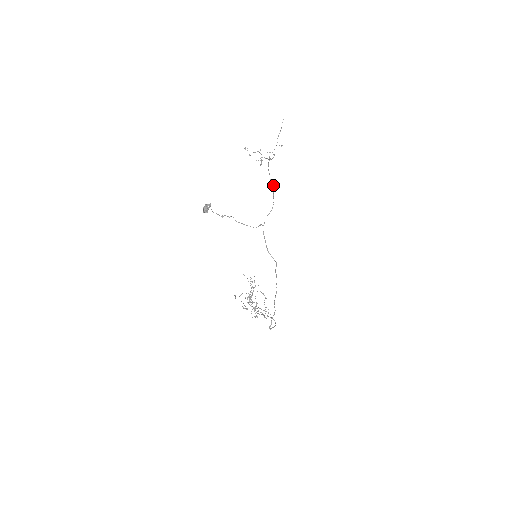
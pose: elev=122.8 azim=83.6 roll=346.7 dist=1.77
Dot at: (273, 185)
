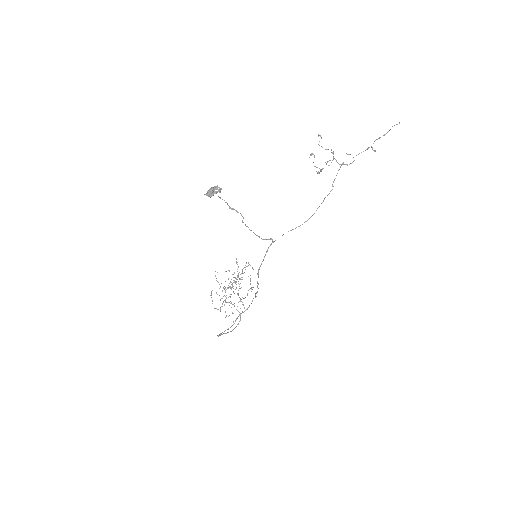
Dot at: occluded
